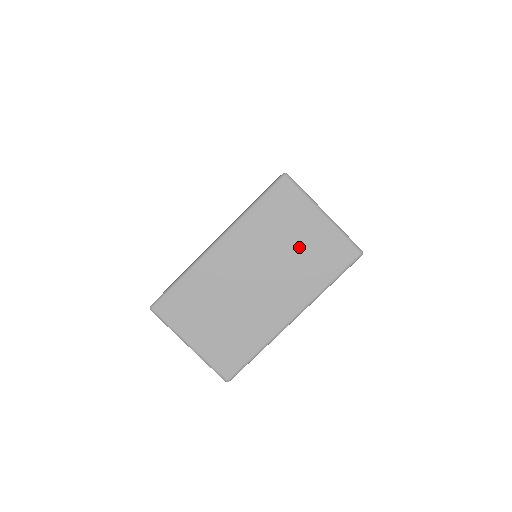
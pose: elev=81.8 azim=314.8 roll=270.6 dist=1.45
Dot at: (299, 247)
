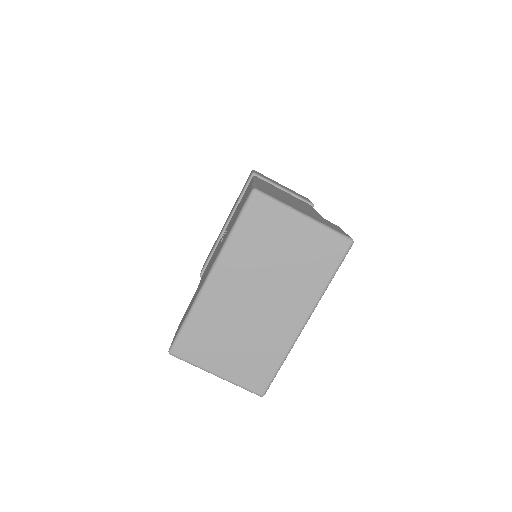
Dot at: (290, 255)
